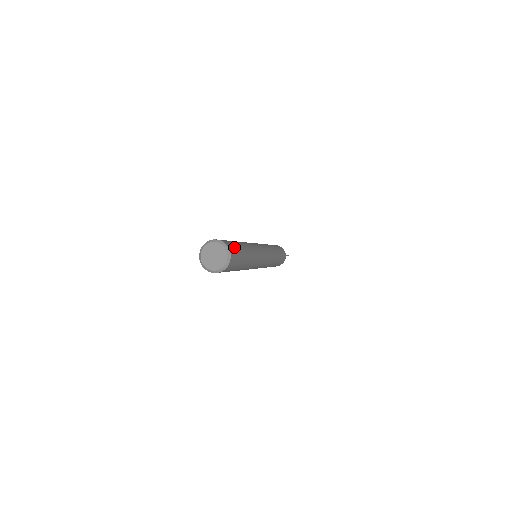
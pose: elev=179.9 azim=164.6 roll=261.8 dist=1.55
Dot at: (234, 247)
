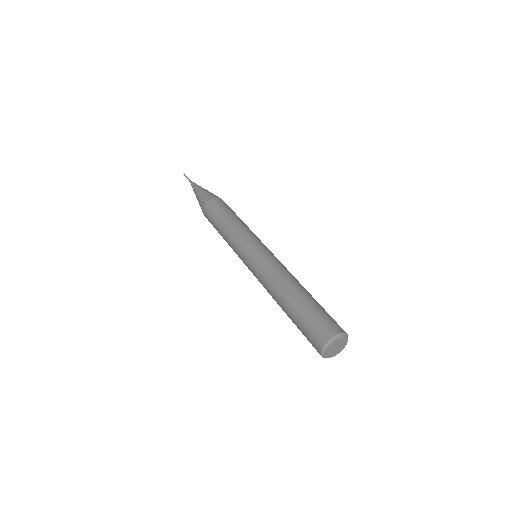
Dot at: occluded
